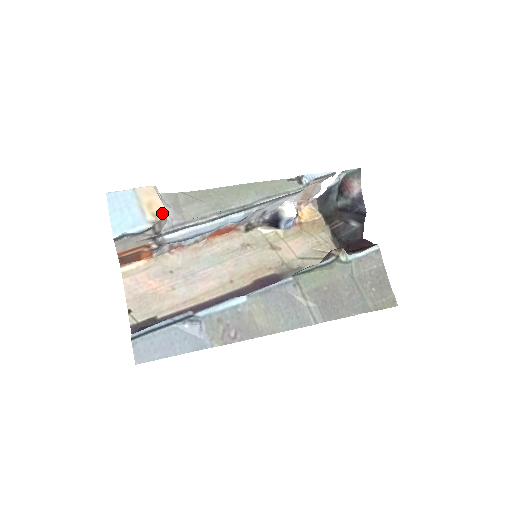
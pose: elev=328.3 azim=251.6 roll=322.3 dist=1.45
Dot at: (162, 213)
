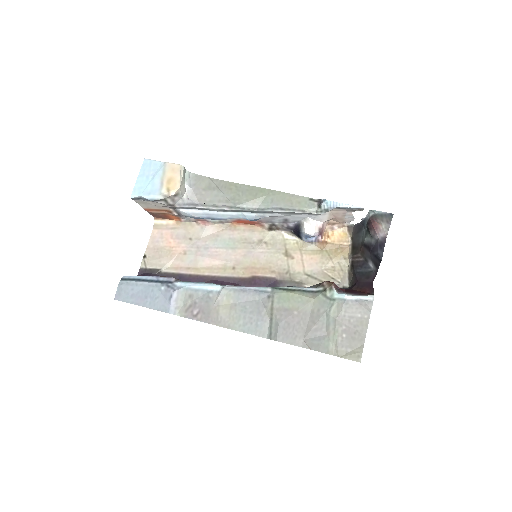
Dot at: (175, 191)
